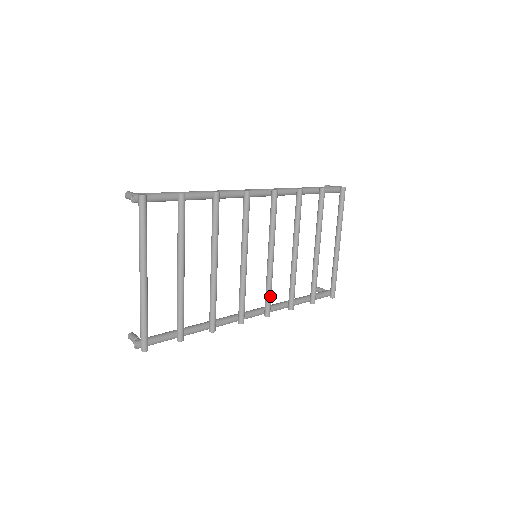
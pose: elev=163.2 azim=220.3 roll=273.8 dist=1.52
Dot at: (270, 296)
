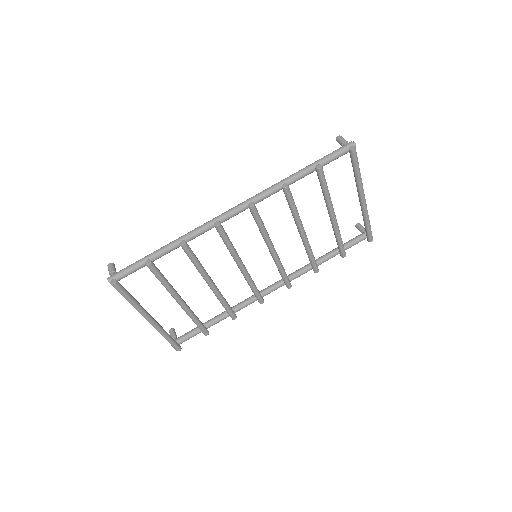
Dot at: (285, 276)
